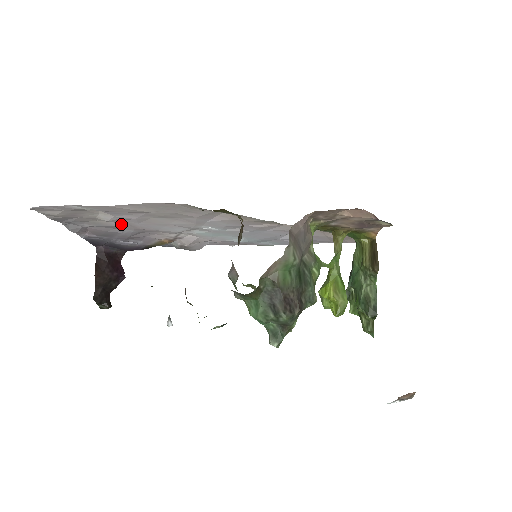
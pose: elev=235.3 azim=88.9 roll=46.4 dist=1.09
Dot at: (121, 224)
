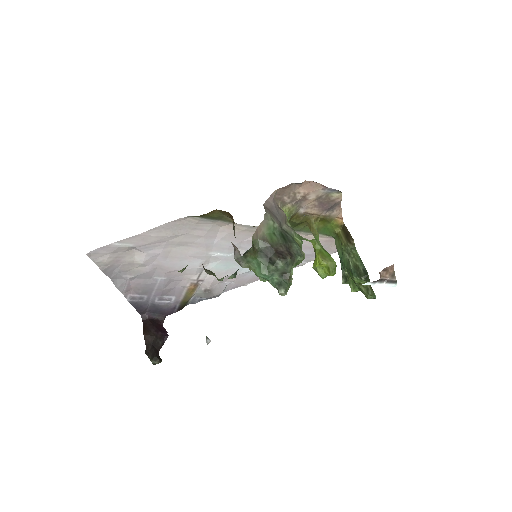
Dot at: (153, 268)
